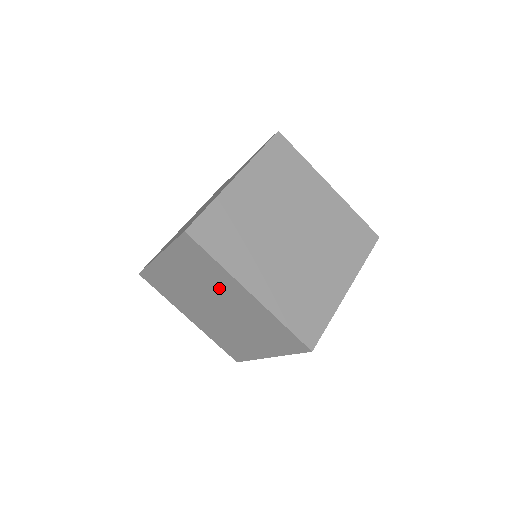
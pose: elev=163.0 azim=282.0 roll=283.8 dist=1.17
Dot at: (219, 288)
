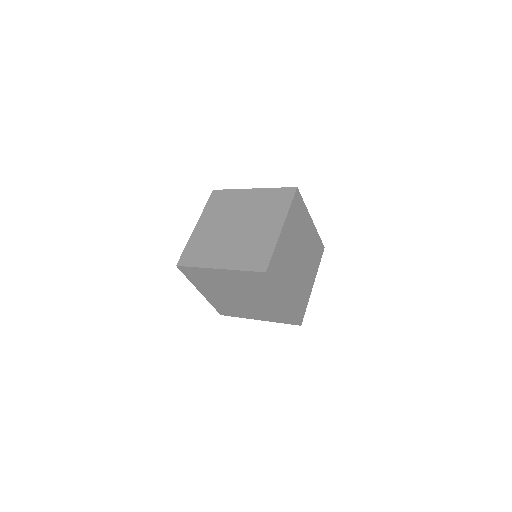
Dot at: (236, 206)
